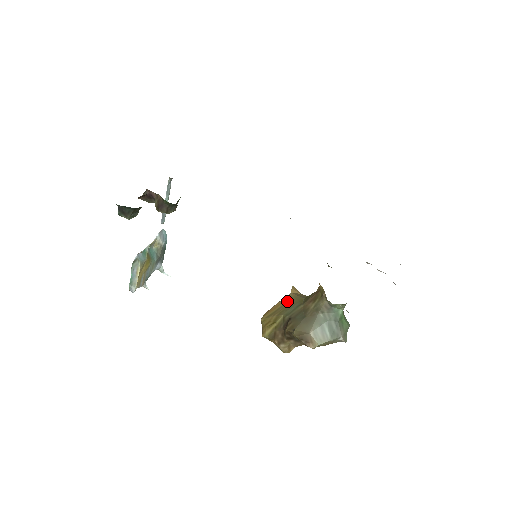
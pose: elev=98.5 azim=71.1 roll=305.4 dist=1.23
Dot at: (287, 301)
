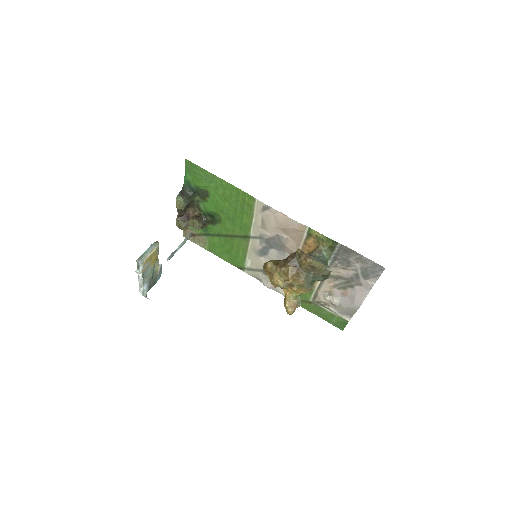
Dot at: occluded
